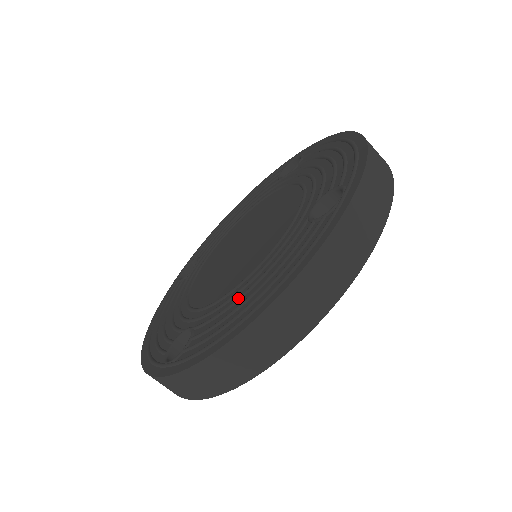
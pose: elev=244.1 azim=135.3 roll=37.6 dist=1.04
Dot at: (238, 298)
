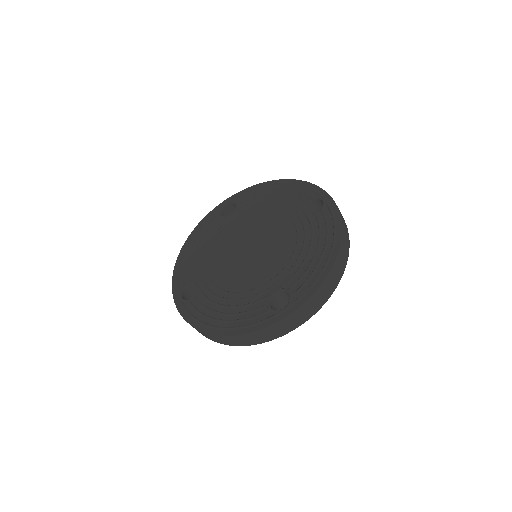
Dot at: (219, 305)
